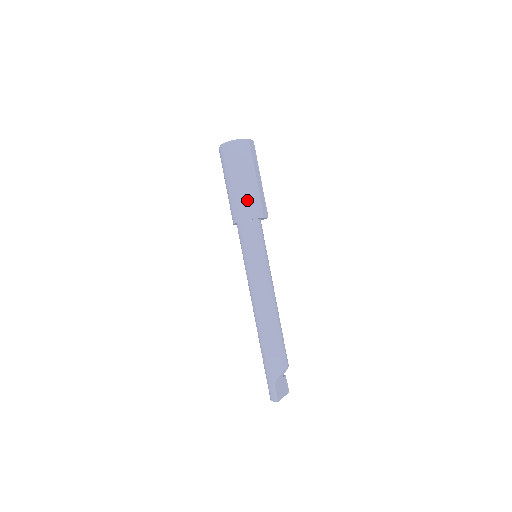
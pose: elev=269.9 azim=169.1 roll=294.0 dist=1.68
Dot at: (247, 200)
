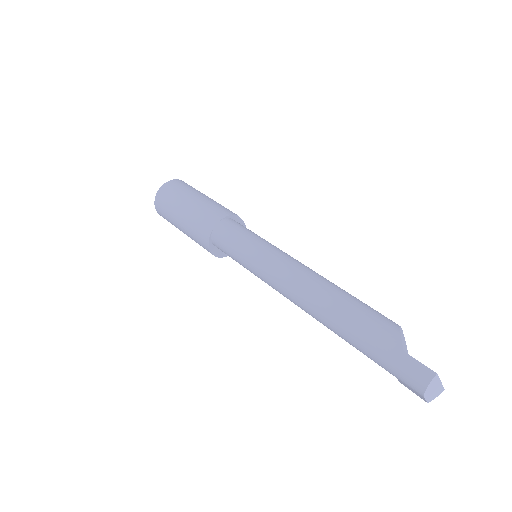
Dot at: (208, 208)
